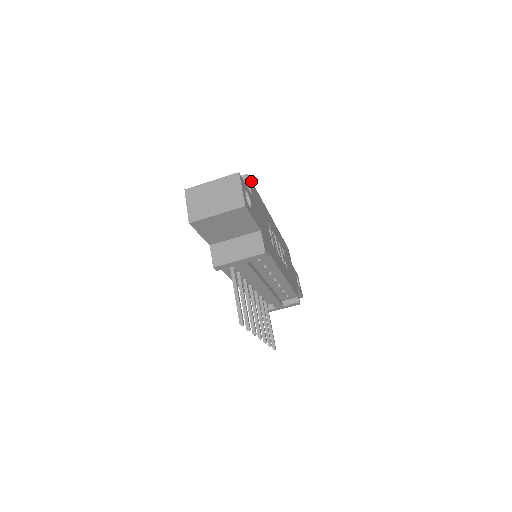
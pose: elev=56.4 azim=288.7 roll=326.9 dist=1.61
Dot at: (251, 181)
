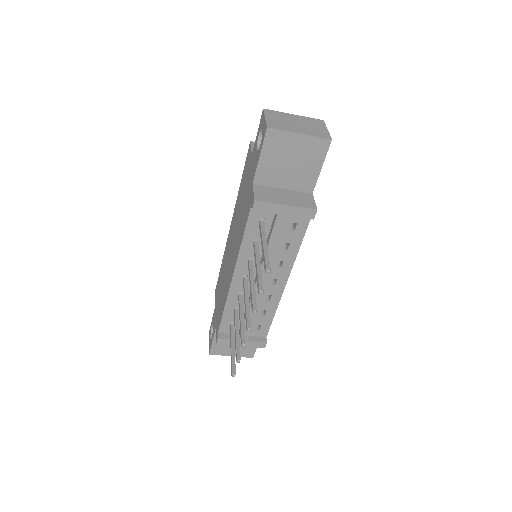
Dot at: occluded
